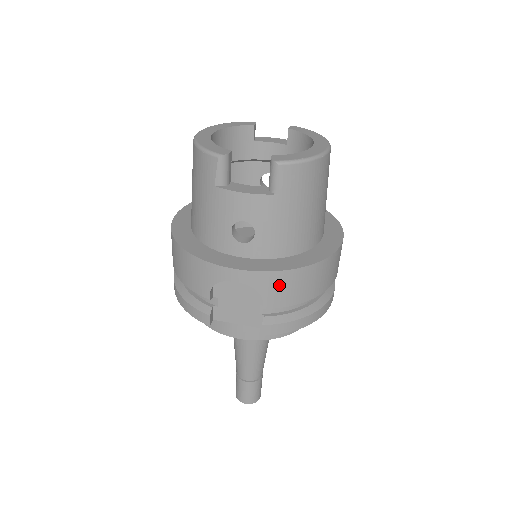
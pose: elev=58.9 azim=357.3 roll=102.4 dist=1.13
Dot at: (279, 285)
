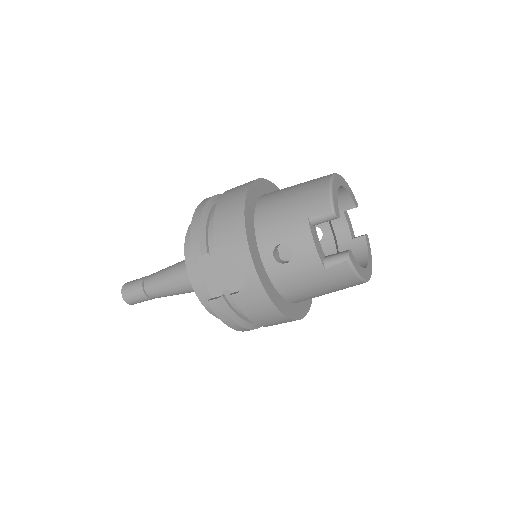
Dot at: (256, 299)
